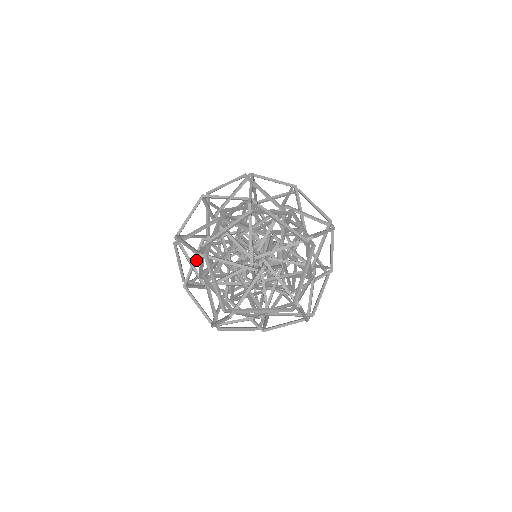
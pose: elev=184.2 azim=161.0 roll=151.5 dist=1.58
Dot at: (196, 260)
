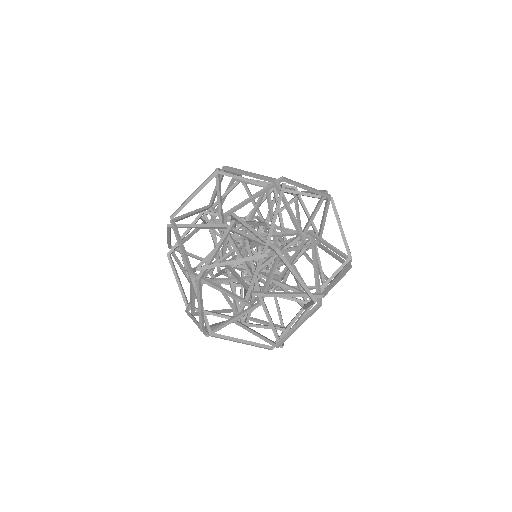
Dot at: (202, 285)
